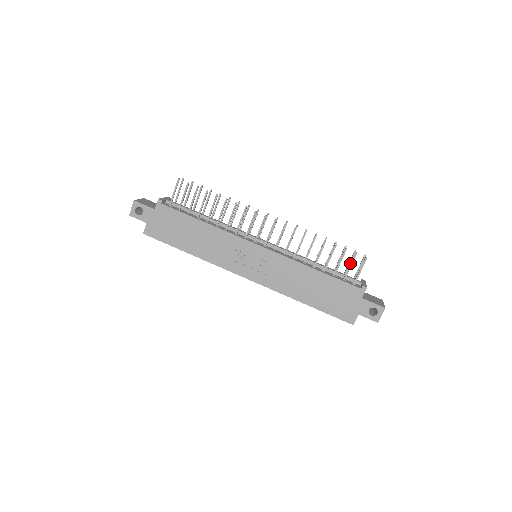
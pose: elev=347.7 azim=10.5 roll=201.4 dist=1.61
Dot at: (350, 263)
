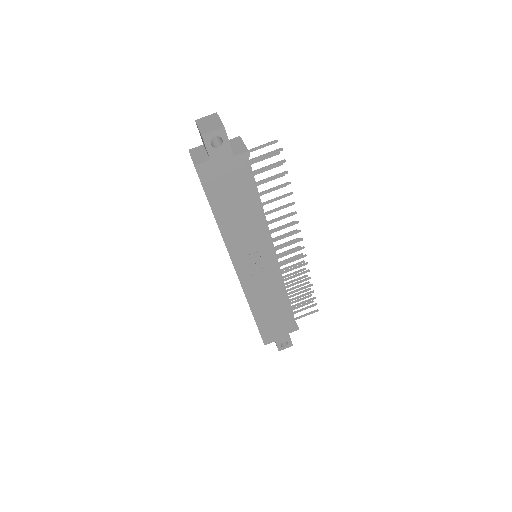
Dot at: (306, 307)
